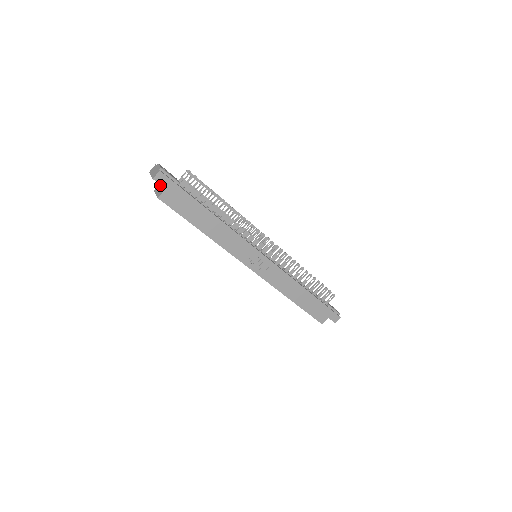
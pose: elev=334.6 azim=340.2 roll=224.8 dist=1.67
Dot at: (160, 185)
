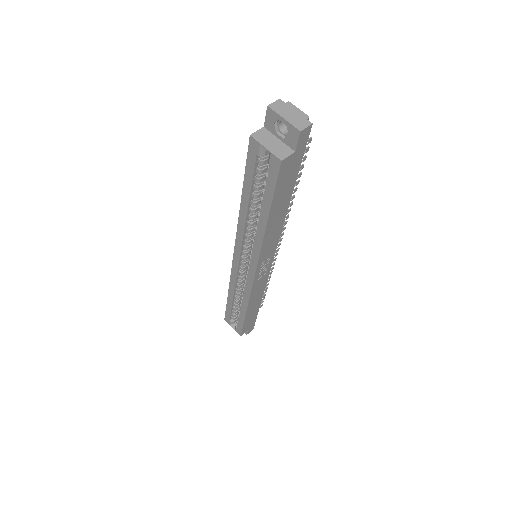
Dot at: (268, 133)
